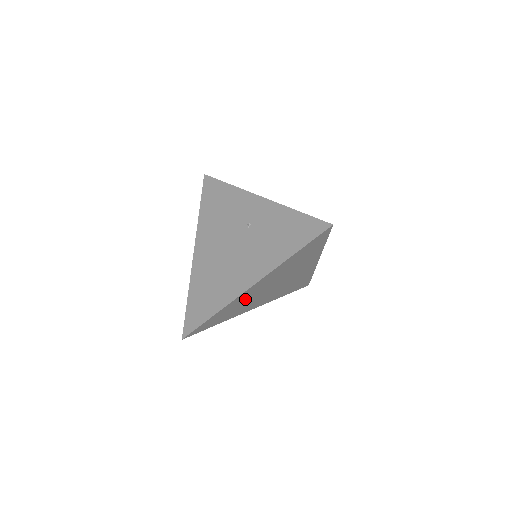
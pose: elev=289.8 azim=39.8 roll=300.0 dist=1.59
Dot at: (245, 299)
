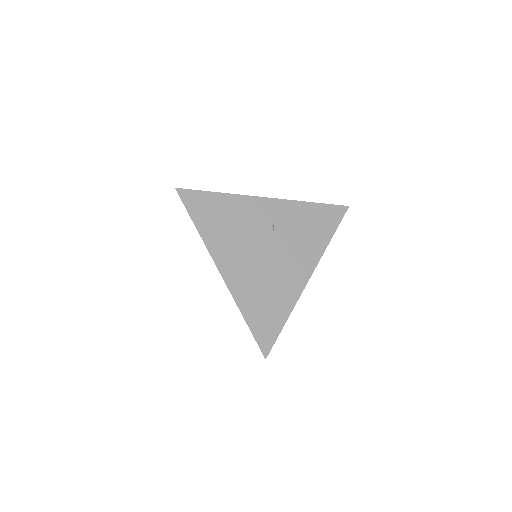
Dot at: occluded
